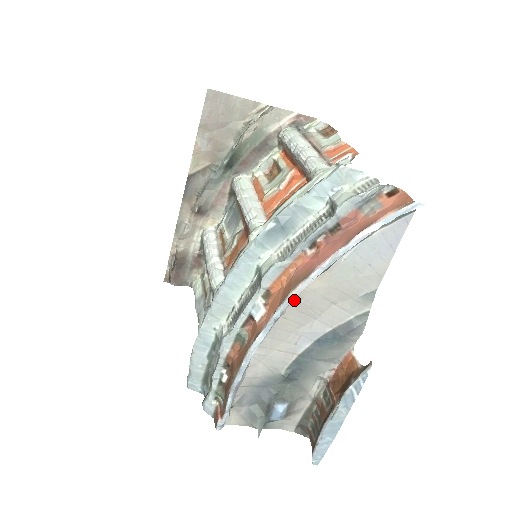
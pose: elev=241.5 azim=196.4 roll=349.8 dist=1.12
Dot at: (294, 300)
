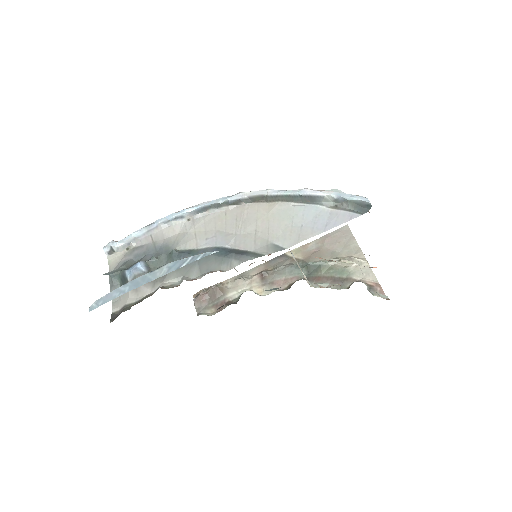
Dot at: (244, 205)
